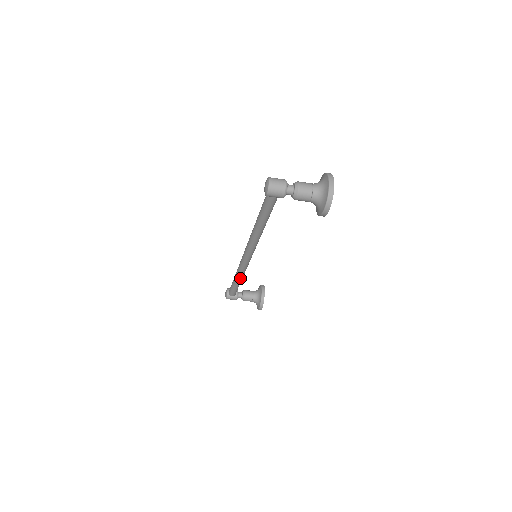
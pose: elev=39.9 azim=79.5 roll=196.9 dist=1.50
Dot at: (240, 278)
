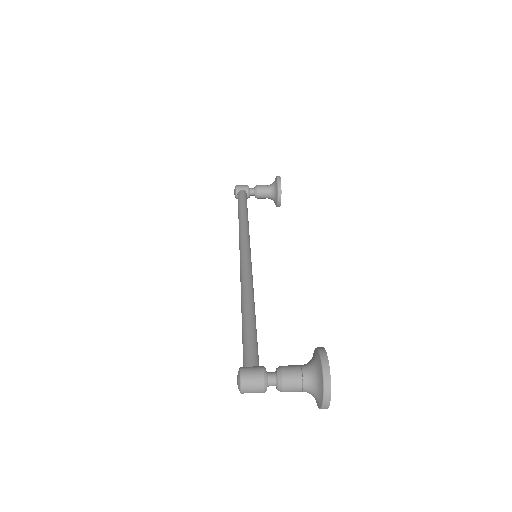
Dot at: occluded
